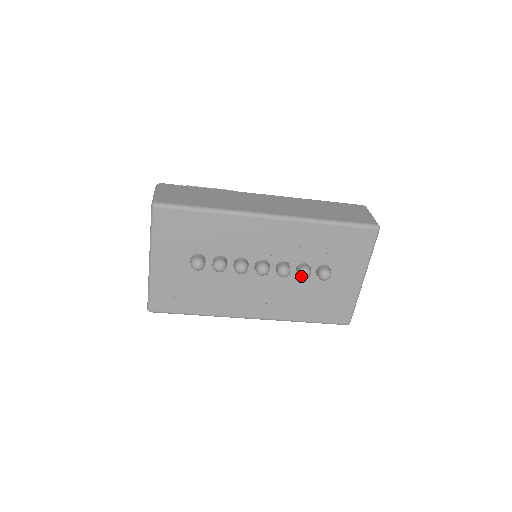
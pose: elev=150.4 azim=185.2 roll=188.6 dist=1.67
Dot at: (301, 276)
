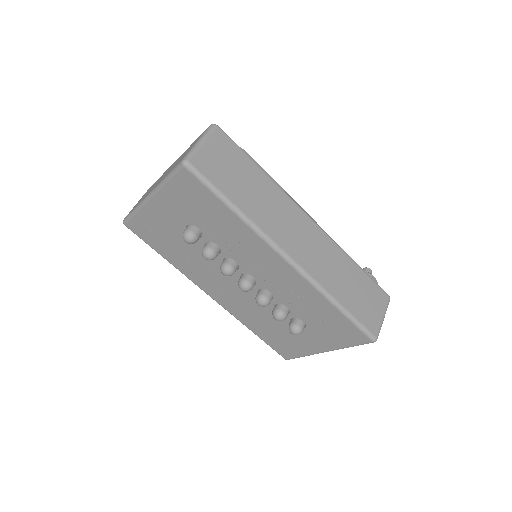
Dot at: (274, 316)
